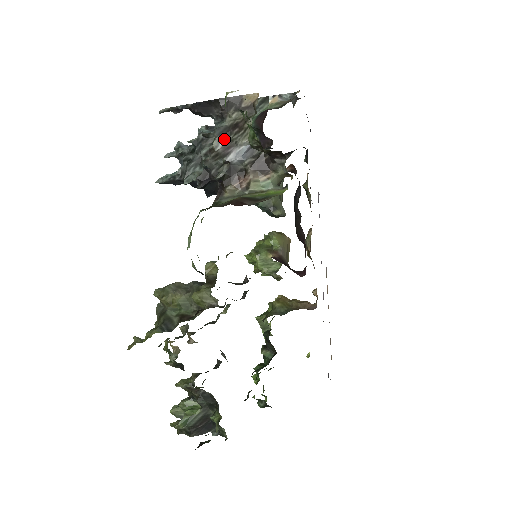
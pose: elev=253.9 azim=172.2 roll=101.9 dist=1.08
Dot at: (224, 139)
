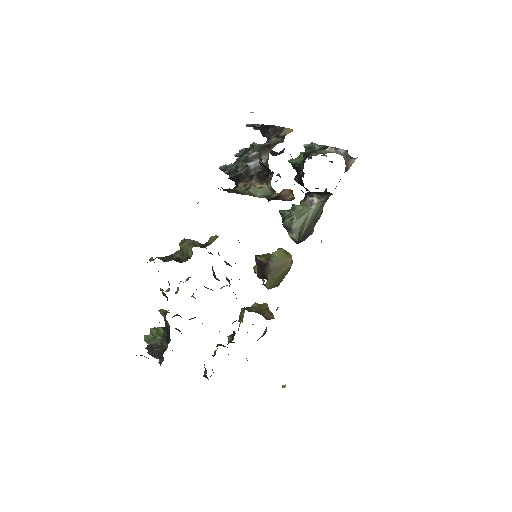
Dot at: (257, 151)
